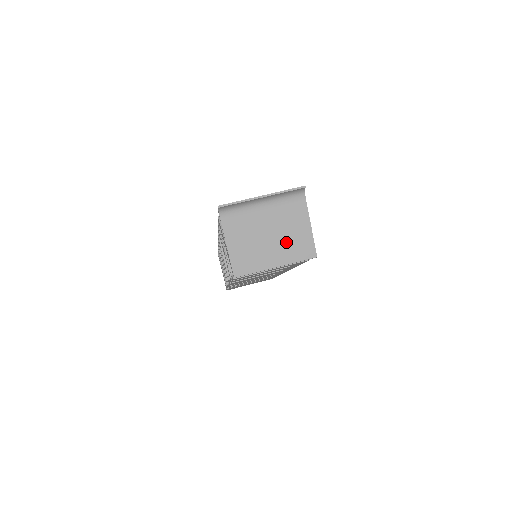
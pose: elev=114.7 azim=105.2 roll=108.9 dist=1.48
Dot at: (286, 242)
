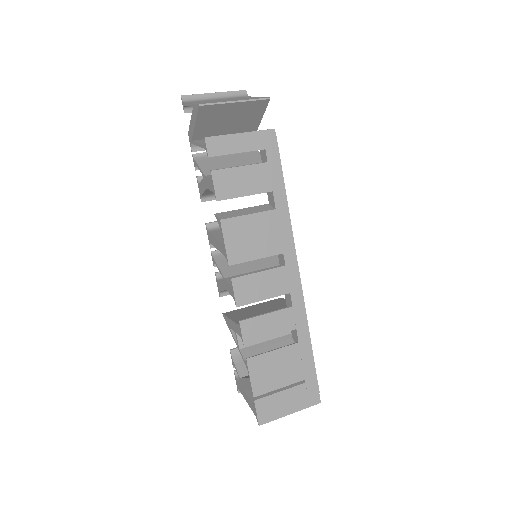
Dot at: (240, 99)
